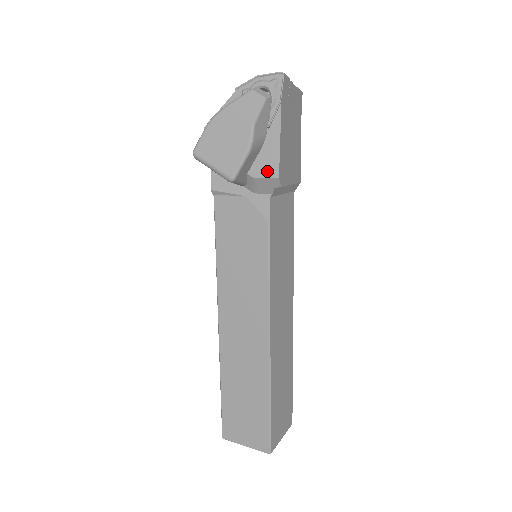
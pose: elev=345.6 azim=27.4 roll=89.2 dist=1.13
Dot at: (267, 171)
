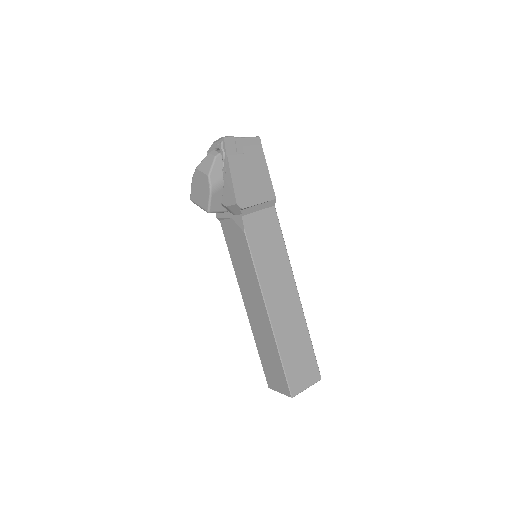
Dot at: (231, 201)
